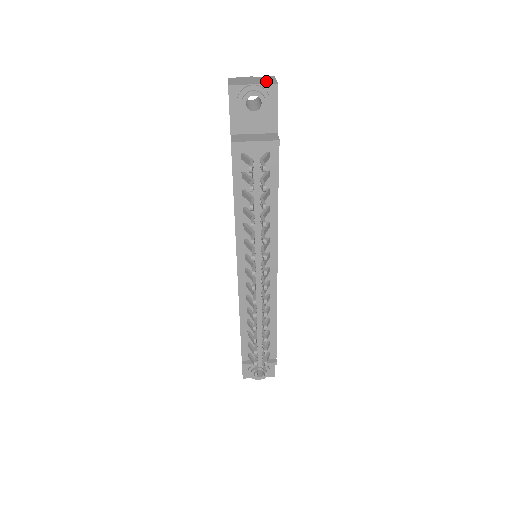
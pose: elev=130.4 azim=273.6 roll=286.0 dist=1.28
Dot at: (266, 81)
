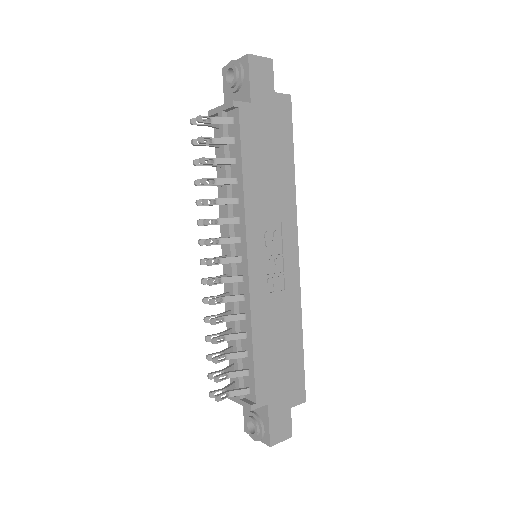
Dot at: occluded
